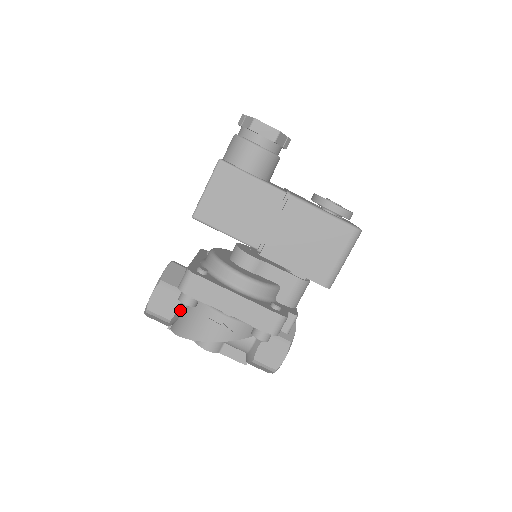
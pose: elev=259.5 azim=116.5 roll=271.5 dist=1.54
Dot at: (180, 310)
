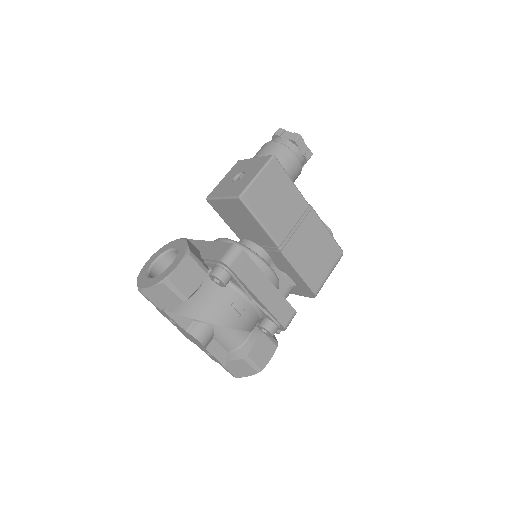
Dot at: (196, 290)
